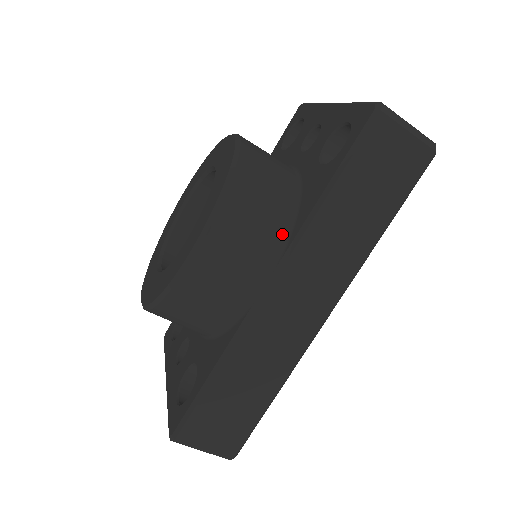
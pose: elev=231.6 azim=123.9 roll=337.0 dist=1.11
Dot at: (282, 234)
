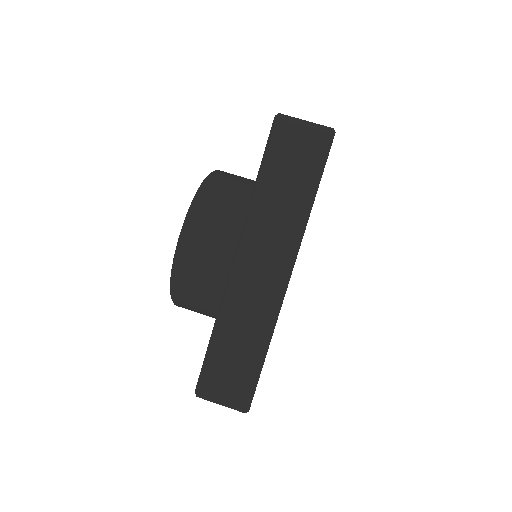
Dot at: (238, 223)
